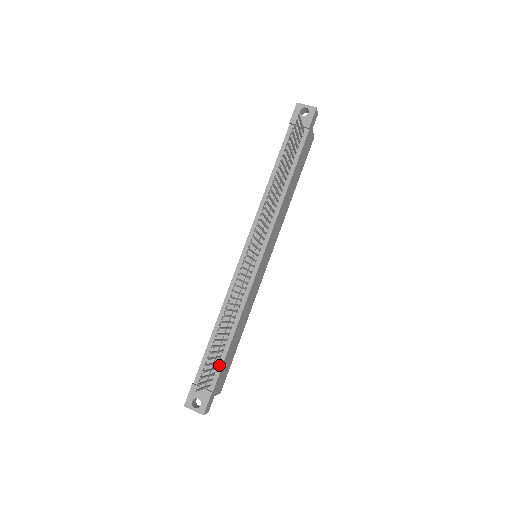
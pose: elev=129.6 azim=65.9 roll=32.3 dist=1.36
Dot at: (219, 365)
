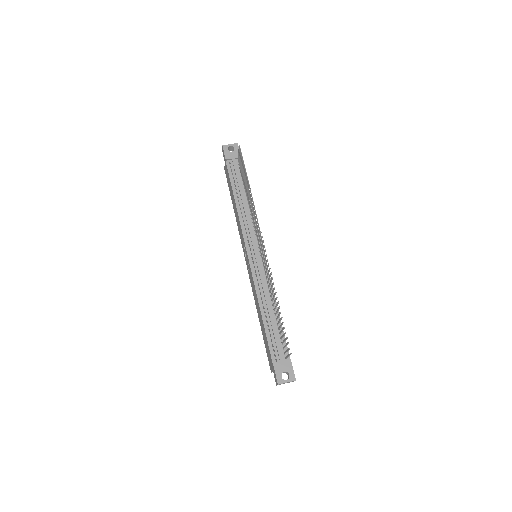
Dot at: occluded
